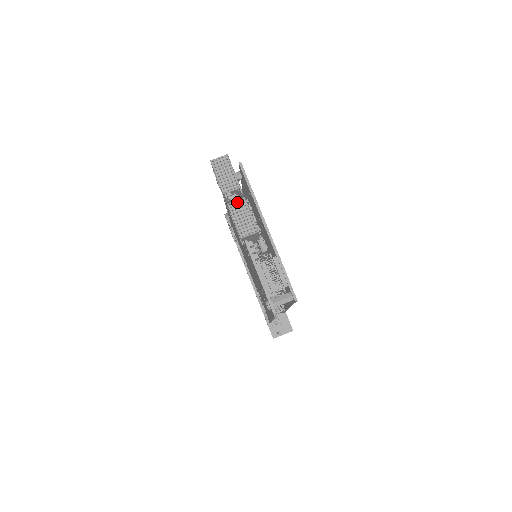
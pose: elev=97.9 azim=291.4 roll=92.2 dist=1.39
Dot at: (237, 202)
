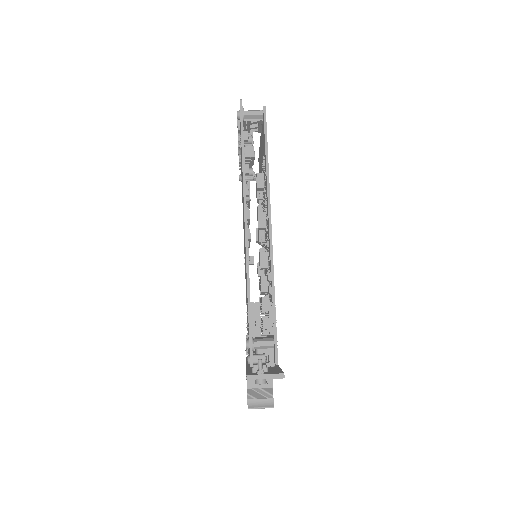
Dot at: occluded
